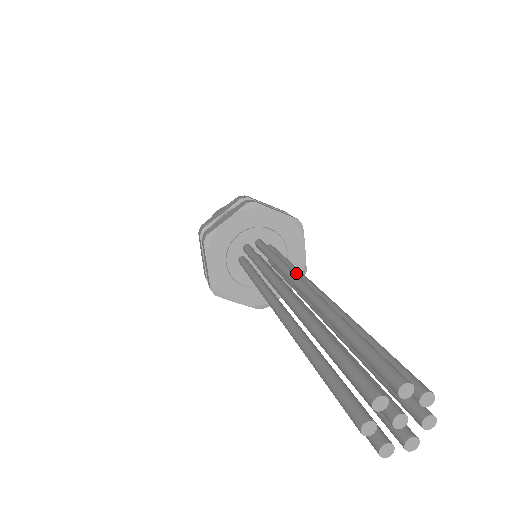
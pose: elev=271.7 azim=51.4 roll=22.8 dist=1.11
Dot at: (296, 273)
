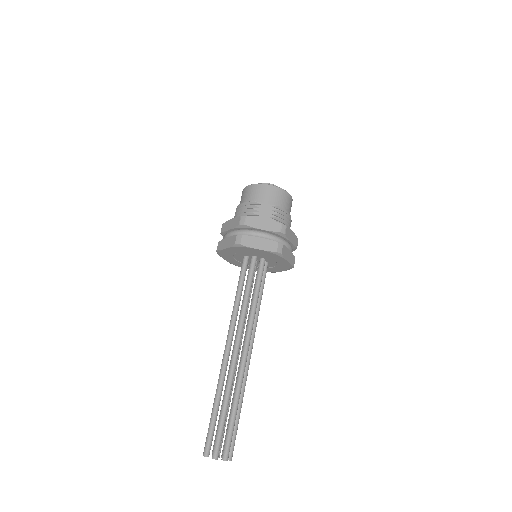
Dot at: (254, 323)
